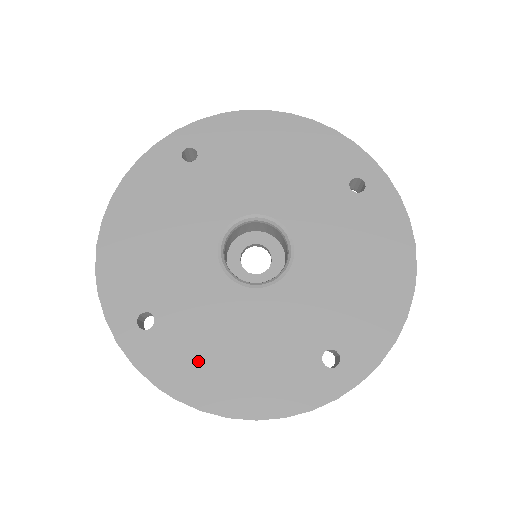
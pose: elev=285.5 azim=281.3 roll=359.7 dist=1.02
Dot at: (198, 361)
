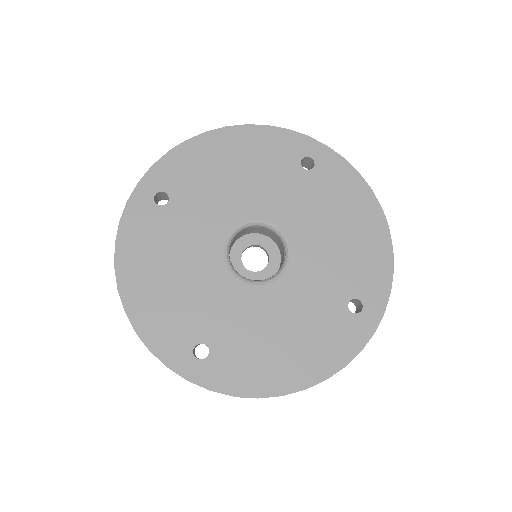
Dot at: (259, 360)
